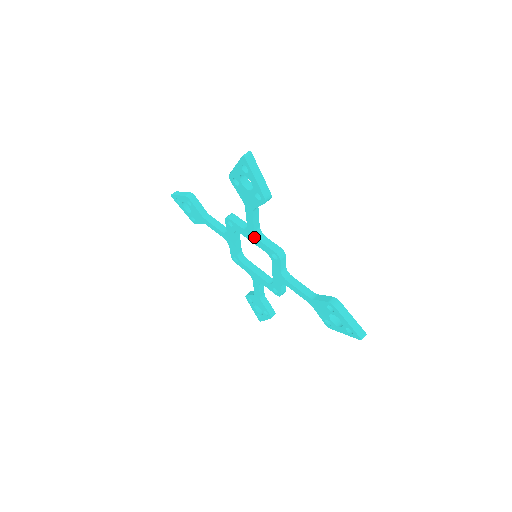
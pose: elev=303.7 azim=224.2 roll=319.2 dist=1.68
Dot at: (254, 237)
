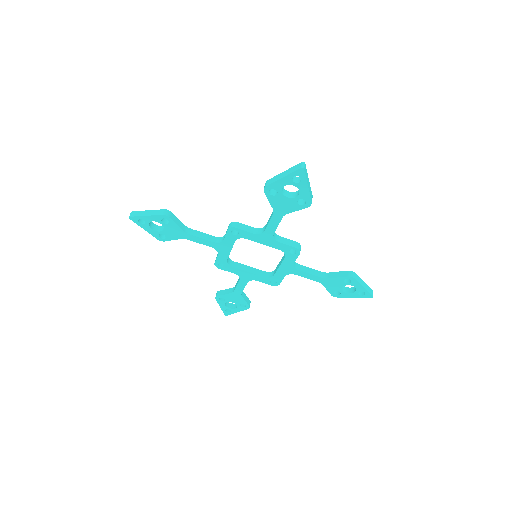
Dot at: (270, 239)
